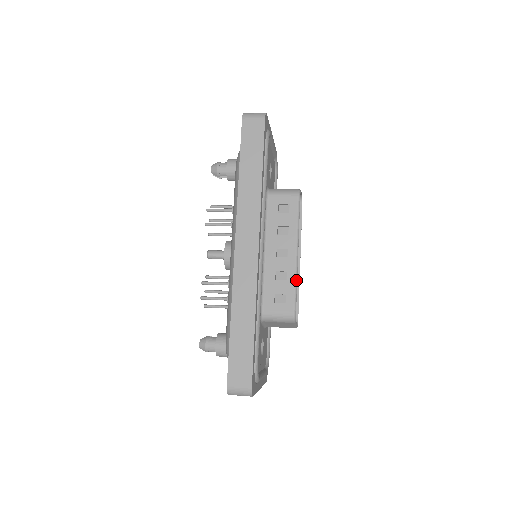
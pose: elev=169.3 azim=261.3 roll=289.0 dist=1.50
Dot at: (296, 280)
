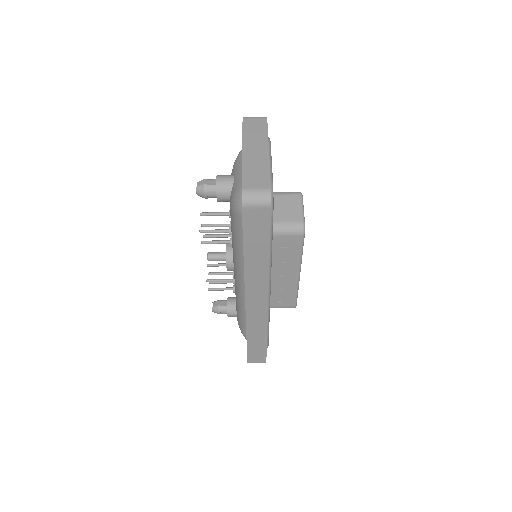
Dot at: (298, 289)
